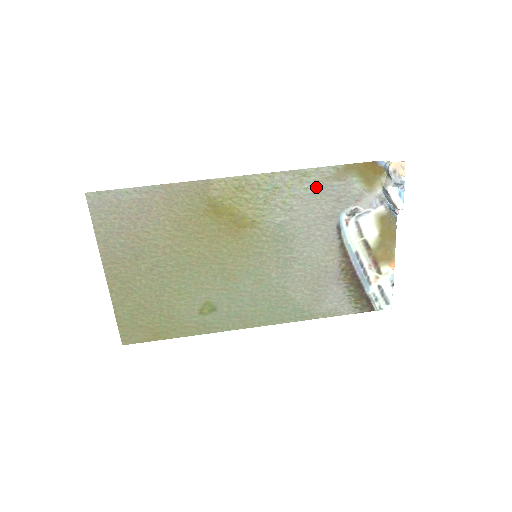
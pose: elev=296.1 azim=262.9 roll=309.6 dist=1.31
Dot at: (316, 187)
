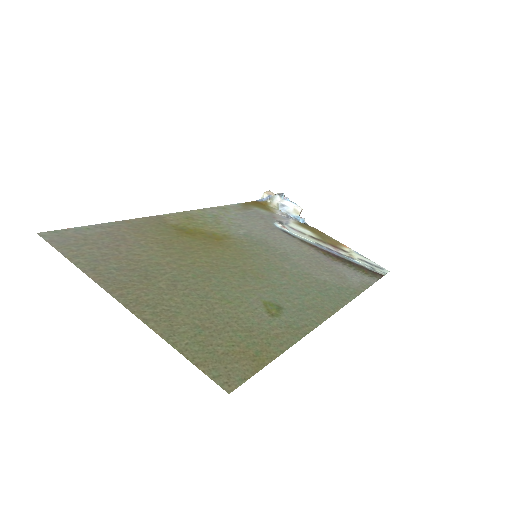
Dot at: (240, 214)
